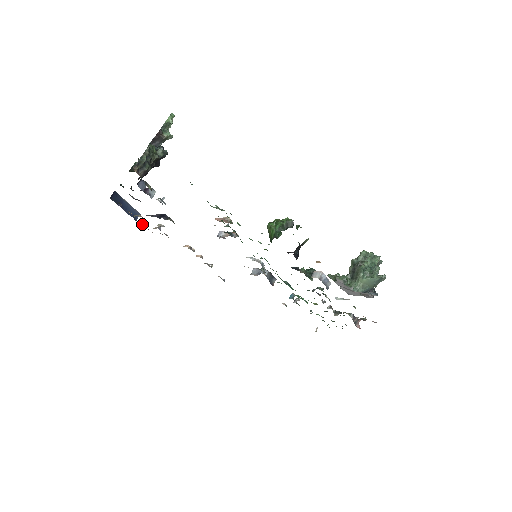
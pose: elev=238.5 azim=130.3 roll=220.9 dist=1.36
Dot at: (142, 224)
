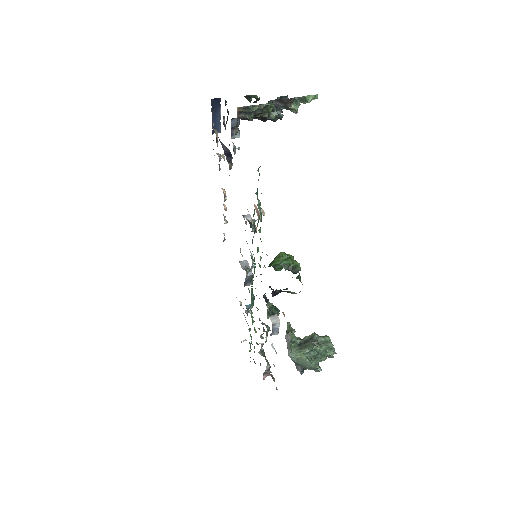
Dot at: occluded
